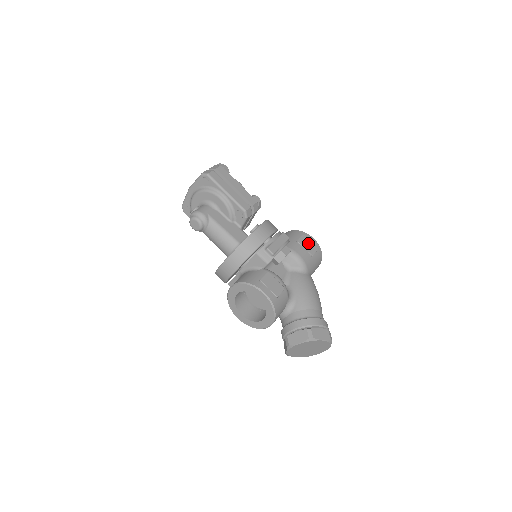
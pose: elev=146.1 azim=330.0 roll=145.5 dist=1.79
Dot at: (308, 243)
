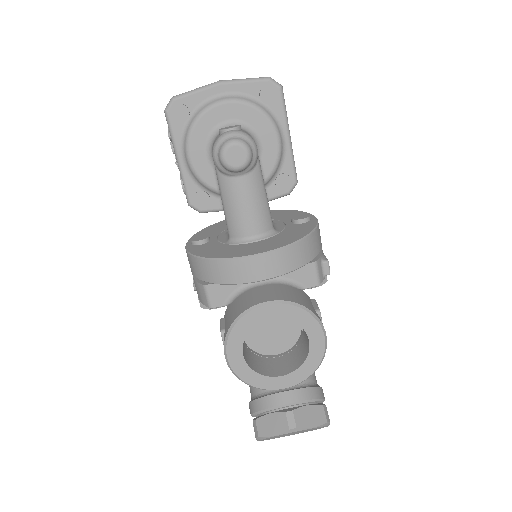
Dot at: occluded
